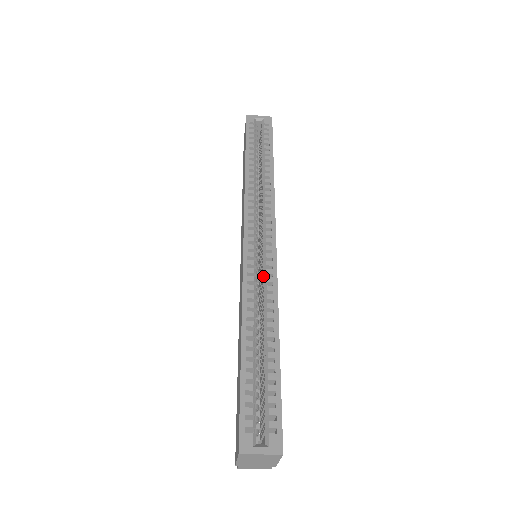
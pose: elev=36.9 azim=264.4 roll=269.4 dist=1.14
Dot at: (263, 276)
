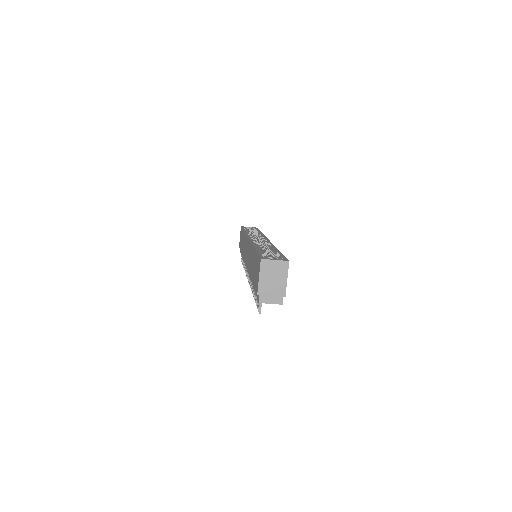
Dot at: (263, 246)
